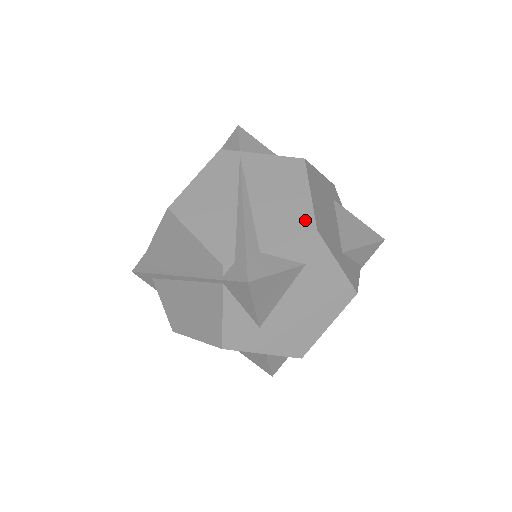
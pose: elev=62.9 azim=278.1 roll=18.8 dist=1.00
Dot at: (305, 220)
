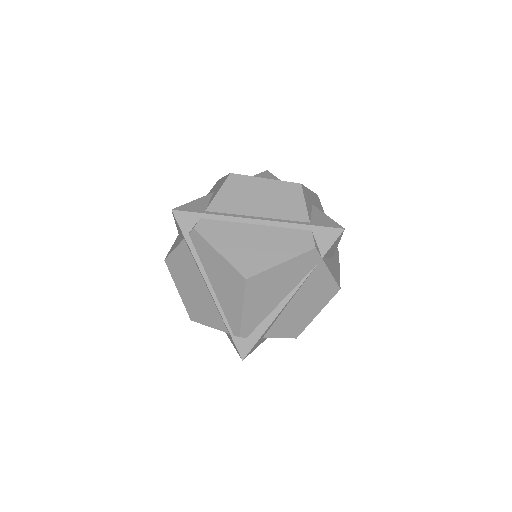
Dot at: (298, 330)
